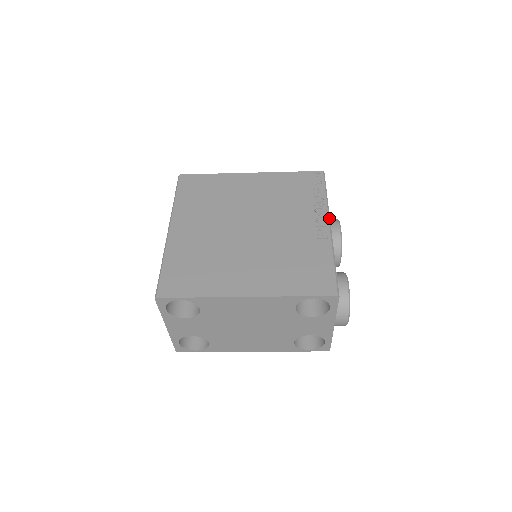
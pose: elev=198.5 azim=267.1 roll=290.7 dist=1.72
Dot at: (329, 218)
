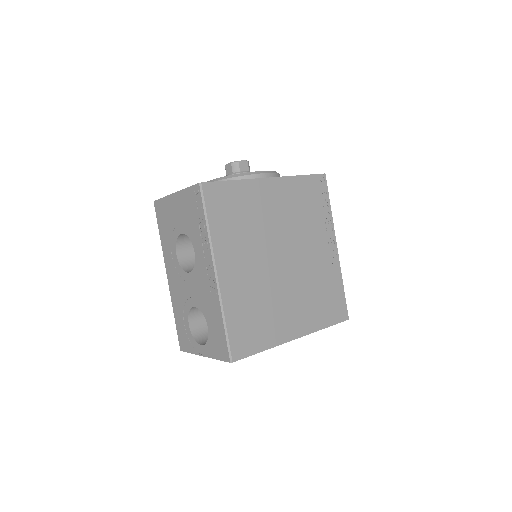
Dot at: occluded
